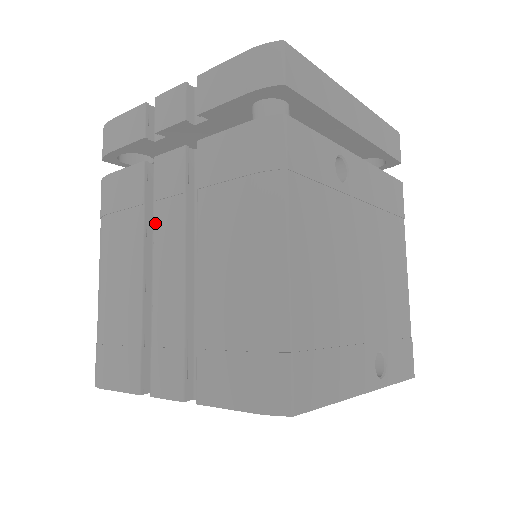
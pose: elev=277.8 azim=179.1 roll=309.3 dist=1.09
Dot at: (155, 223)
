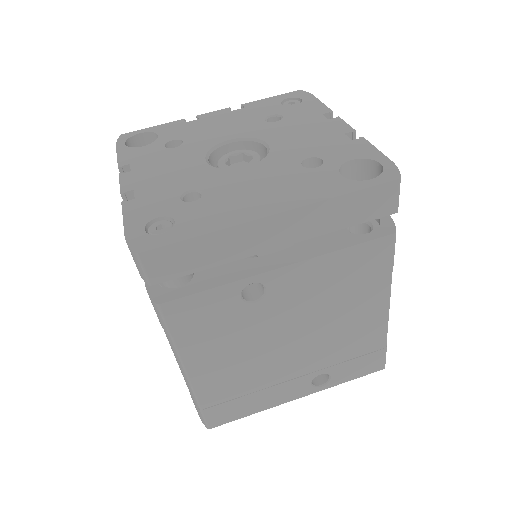
Dot at: occluded
